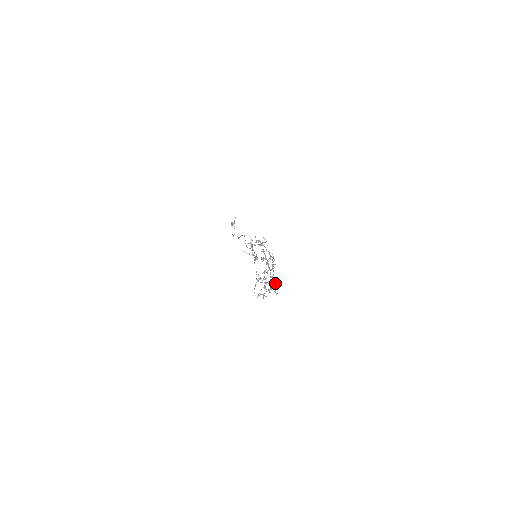
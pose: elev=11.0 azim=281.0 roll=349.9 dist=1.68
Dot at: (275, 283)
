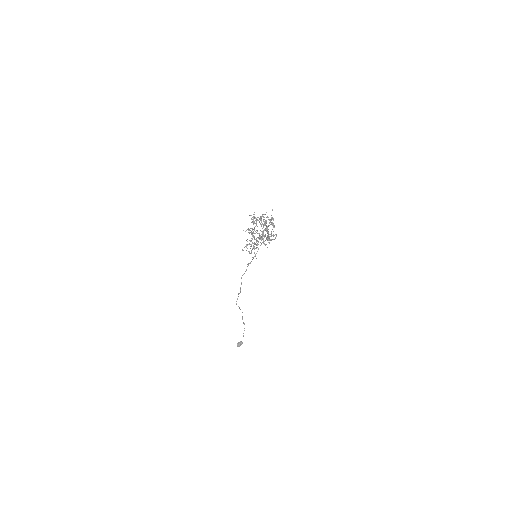
Dot at: occluded
